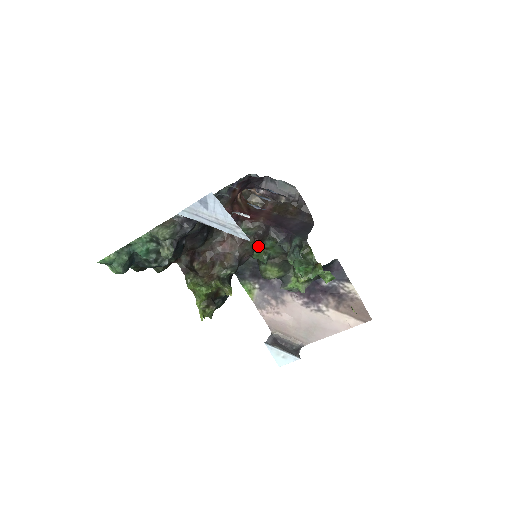
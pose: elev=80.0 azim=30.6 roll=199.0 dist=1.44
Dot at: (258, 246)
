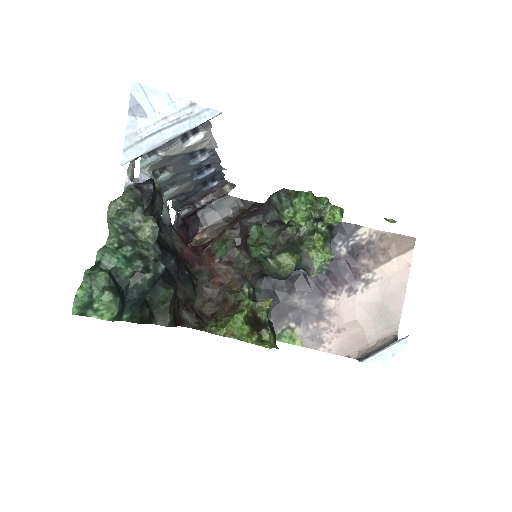
Dot at: (248, 243)
